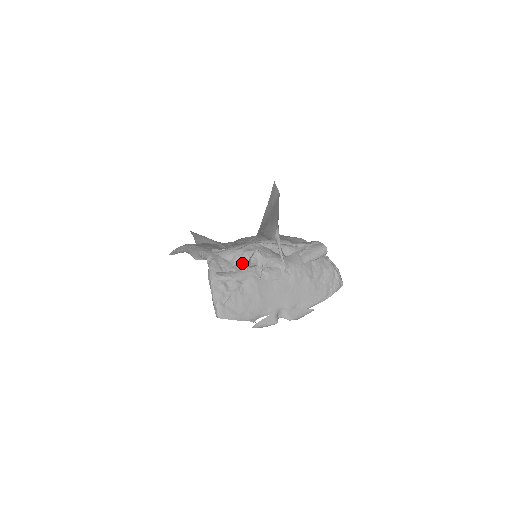
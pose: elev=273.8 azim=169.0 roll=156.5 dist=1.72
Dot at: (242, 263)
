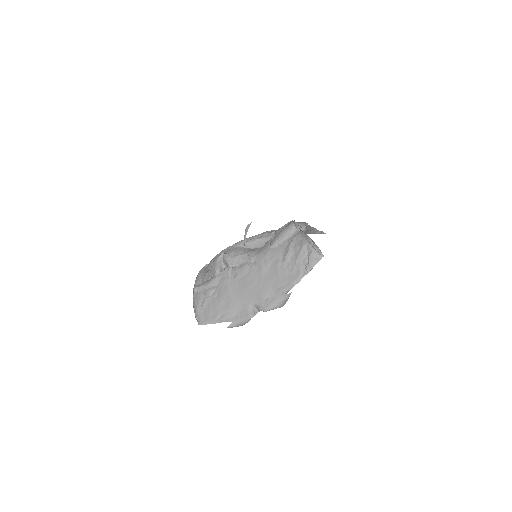
Dot at: (214, 270)
